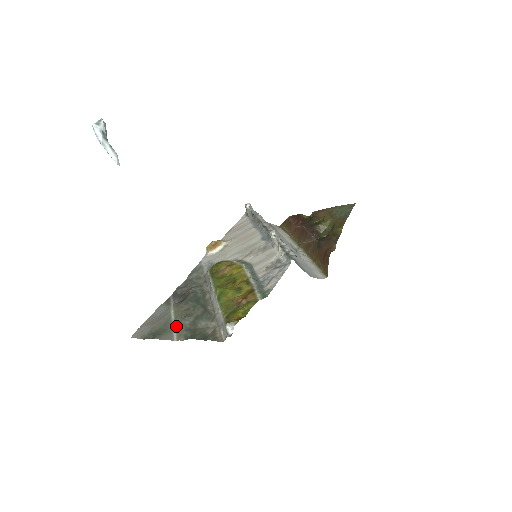
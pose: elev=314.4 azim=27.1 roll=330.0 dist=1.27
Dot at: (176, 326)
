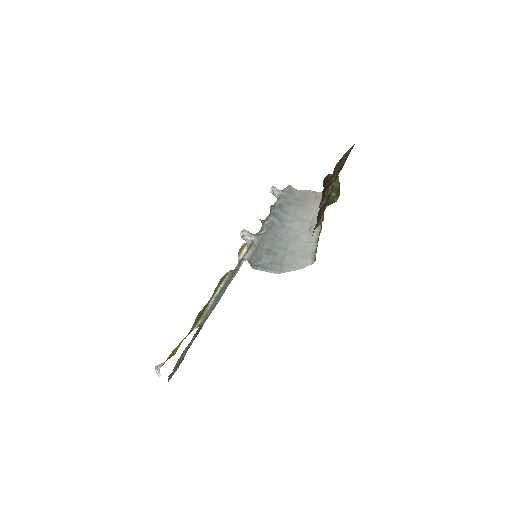
Dot at: occluded
